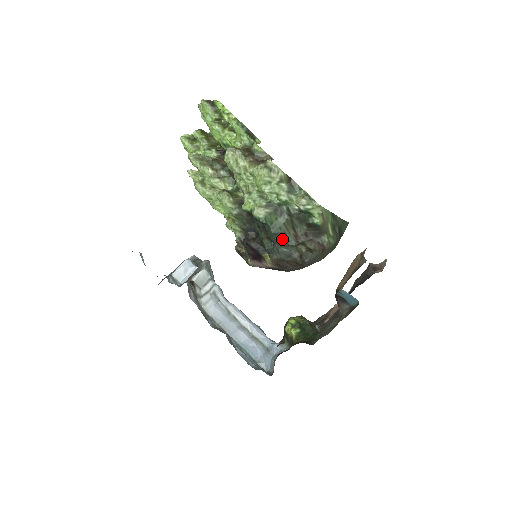
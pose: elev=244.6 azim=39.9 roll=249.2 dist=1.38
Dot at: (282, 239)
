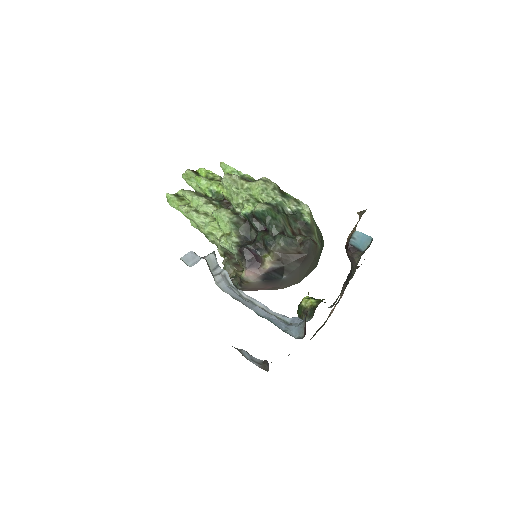
Dot at: (282, 231)
